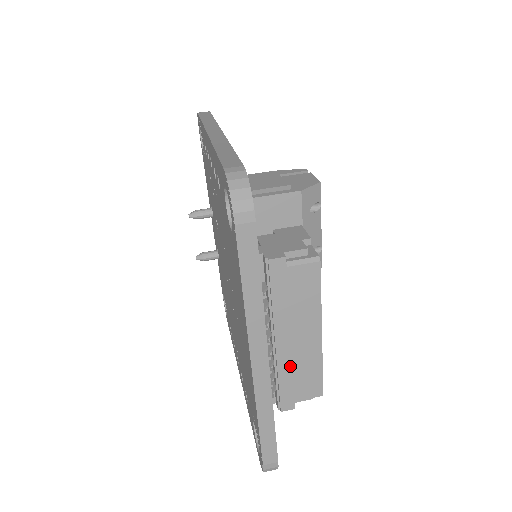
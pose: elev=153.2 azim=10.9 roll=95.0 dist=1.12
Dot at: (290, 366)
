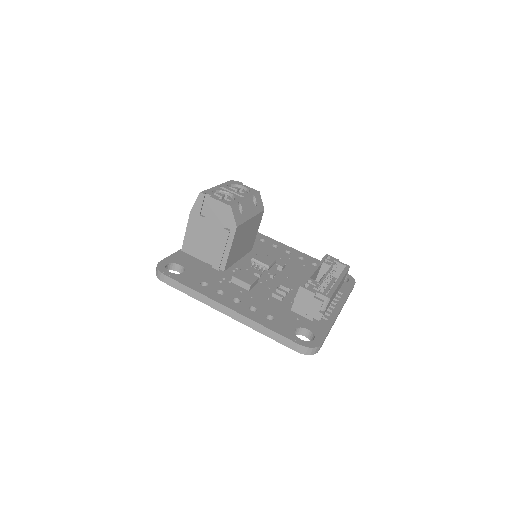
Dot at: occluded
